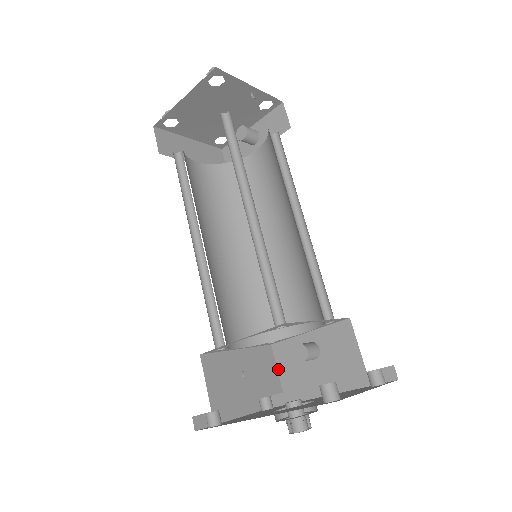
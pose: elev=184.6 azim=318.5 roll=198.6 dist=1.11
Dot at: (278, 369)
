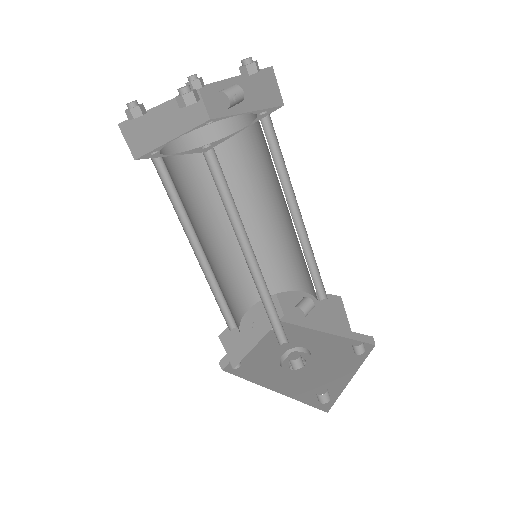
Dot at: (279, 301)
